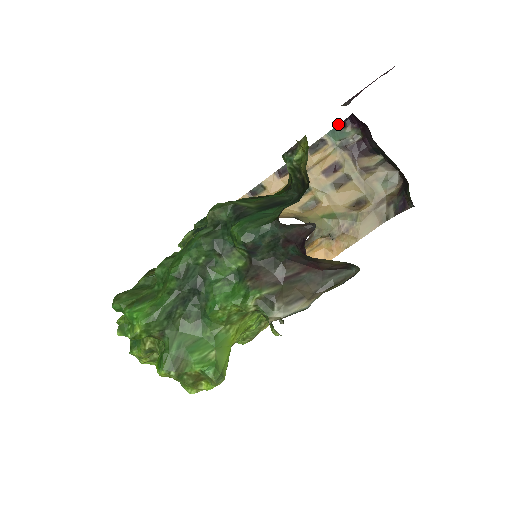
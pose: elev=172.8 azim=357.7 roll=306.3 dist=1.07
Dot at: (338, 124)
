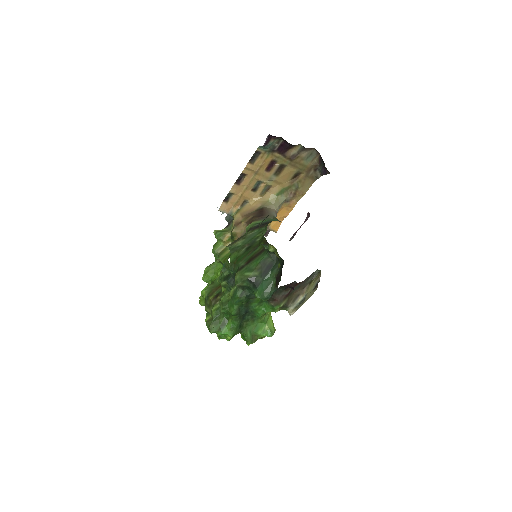
Dot at: (264, 143)
